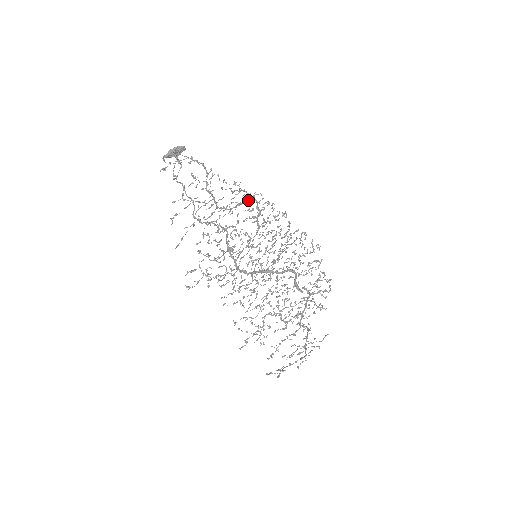
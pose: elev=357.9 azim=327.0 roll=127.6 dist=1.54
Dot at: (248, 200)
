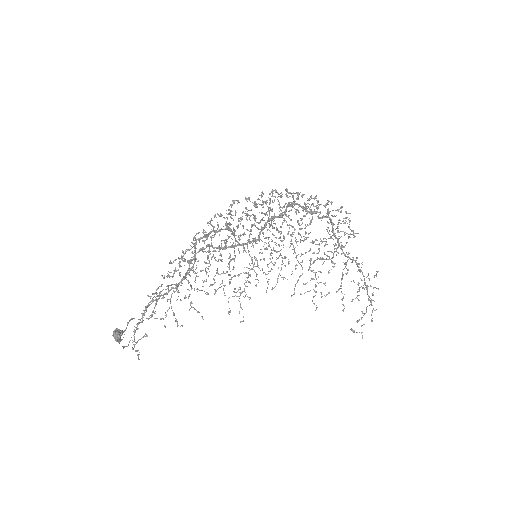
Dot at: (195, 245)
